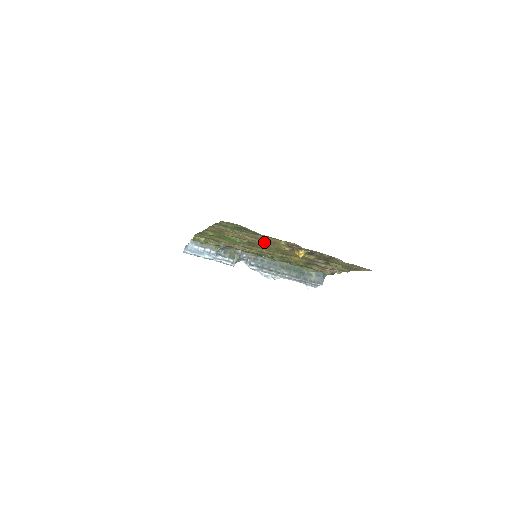
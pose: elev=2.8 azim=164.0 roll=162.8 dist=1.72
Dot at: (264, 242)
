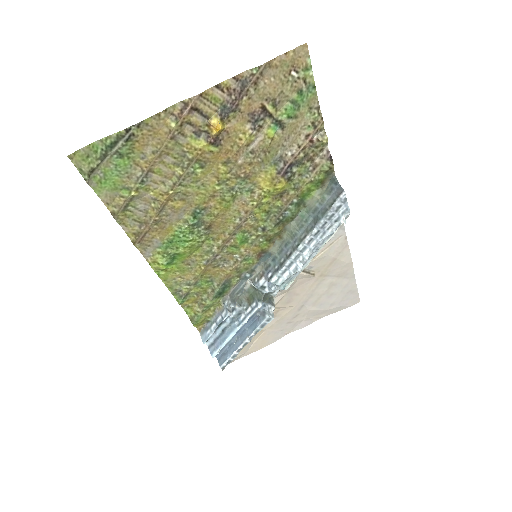
Dot at: (181, 172)
